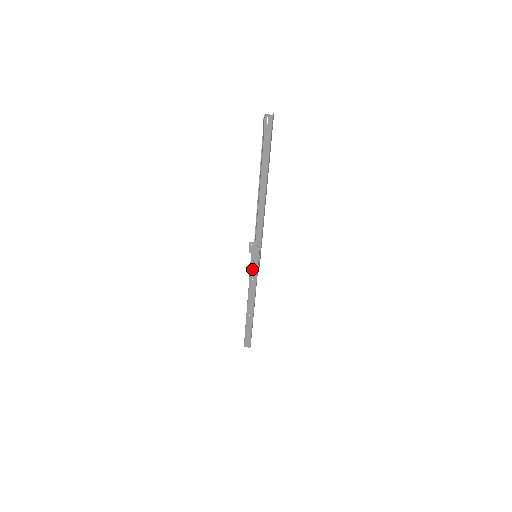
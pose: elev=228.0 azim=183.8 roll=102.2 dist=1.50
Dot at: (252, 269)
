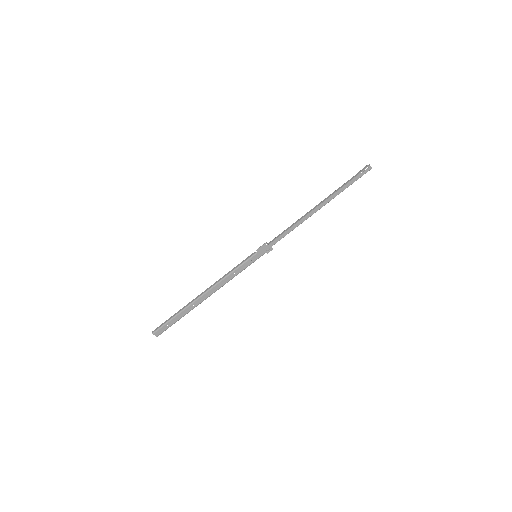
Dot at: (243, 265)
